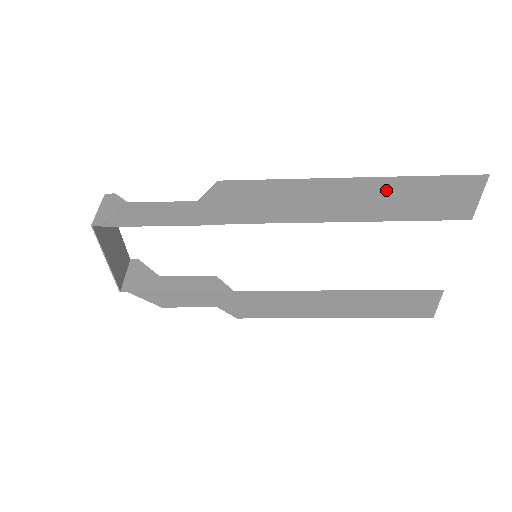
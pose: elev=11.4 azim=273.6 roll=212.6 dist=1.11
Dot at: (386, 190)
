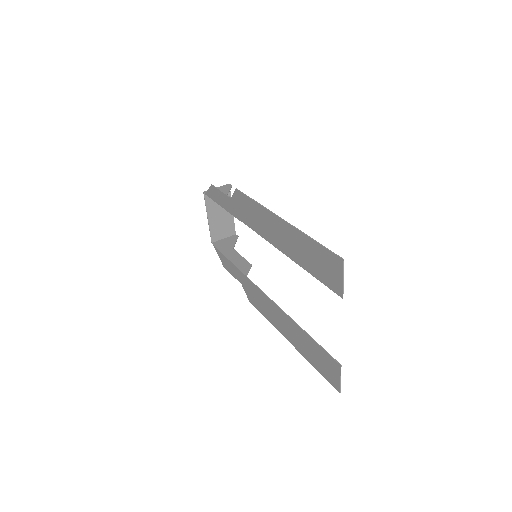
Dot at: (297, 238)
